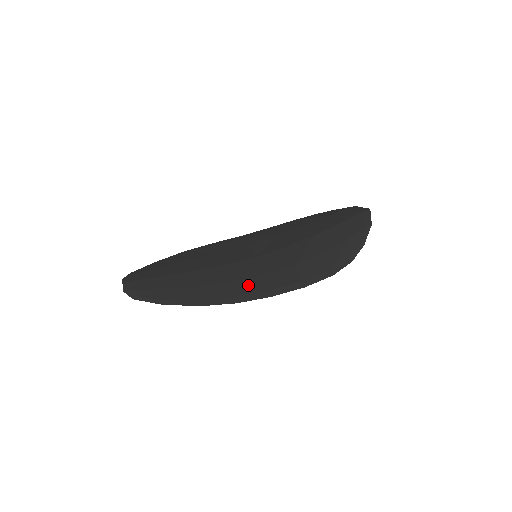
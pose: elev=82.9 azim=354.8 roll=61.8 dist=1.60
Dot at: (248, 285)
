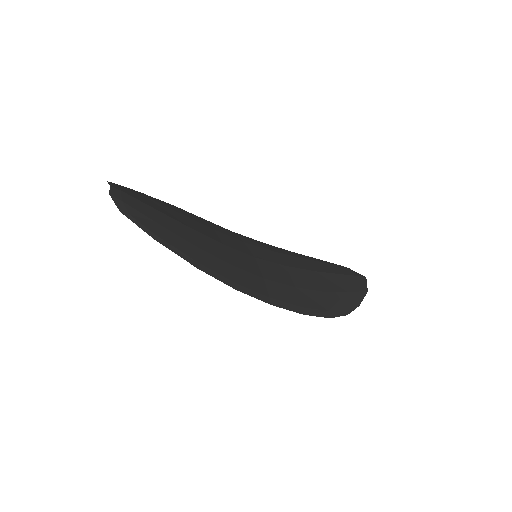
Dot at: (249, 279)
